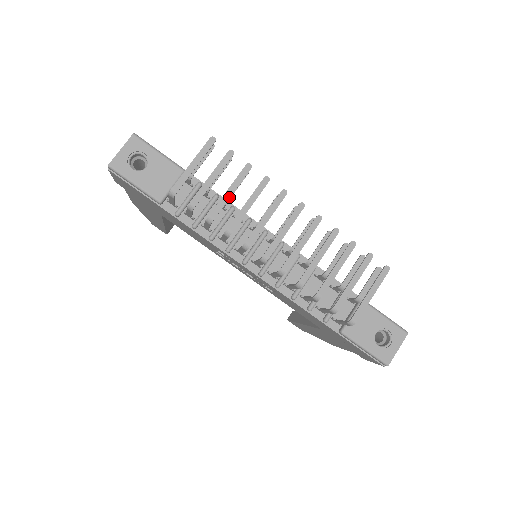
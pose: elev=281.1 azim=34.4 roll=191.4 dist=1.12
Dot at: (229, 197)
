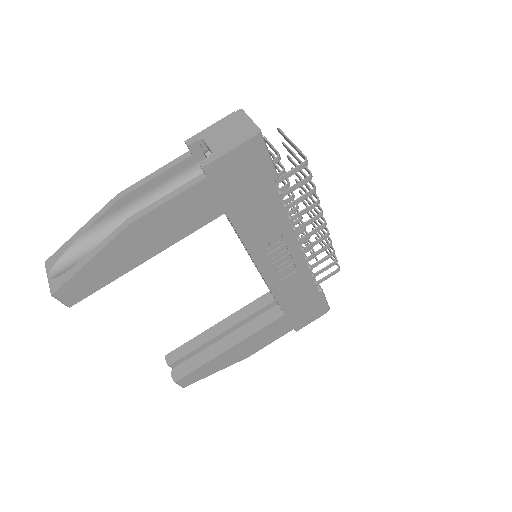
Dot at: (304, 175)
